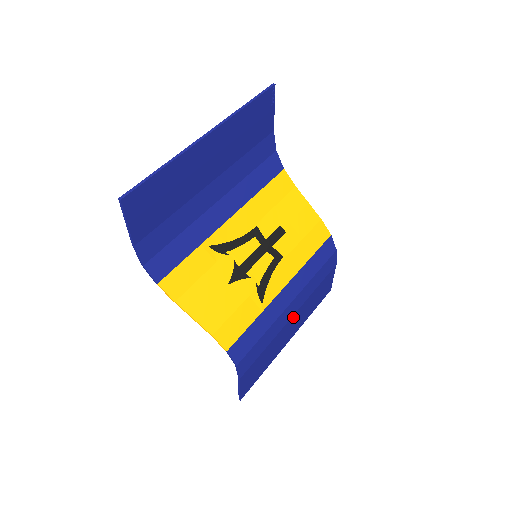
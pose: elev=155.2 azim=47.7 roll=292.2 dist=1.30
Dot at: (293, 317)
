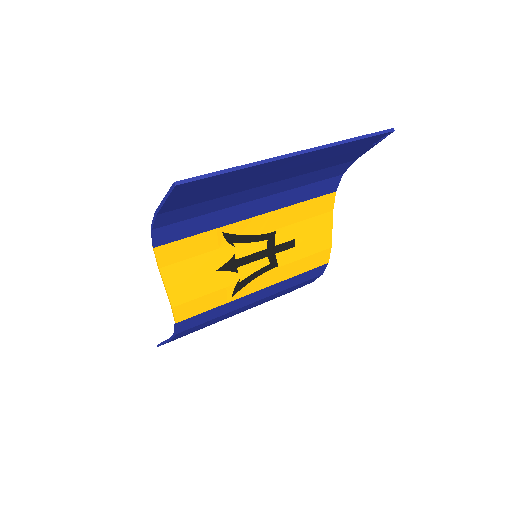
Dot at: (248, 308)
